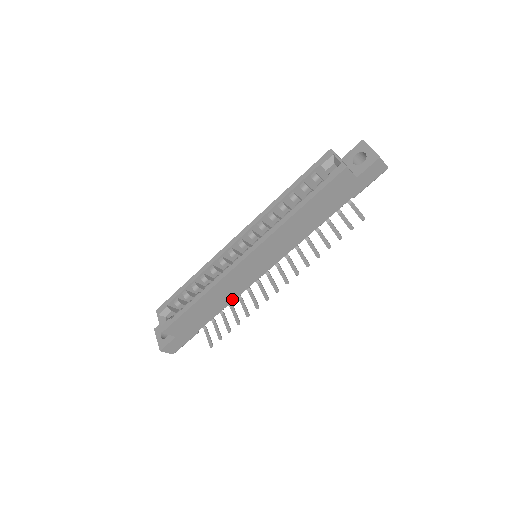
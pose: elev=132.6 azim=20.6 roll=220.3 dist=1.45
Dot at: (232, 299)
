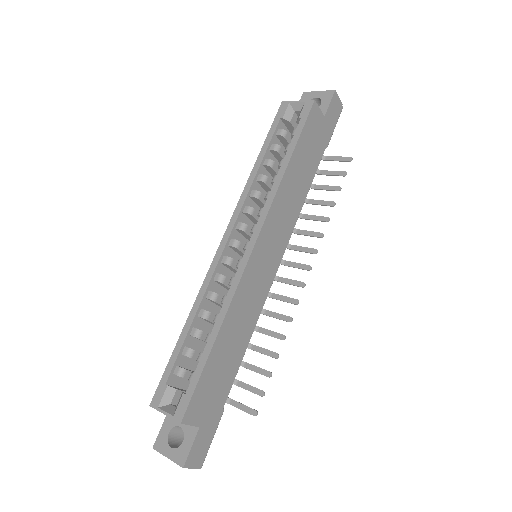
Dot at: (251, 329)
